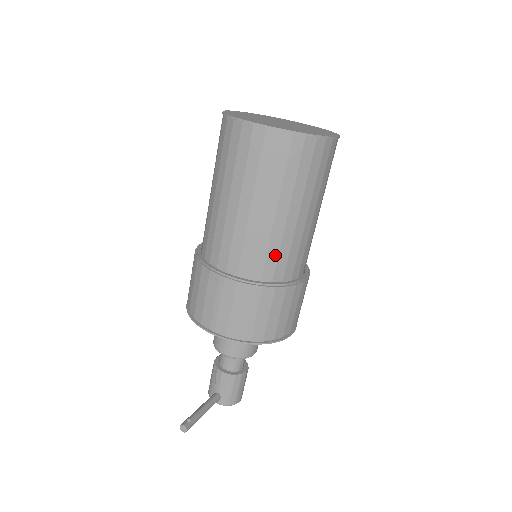
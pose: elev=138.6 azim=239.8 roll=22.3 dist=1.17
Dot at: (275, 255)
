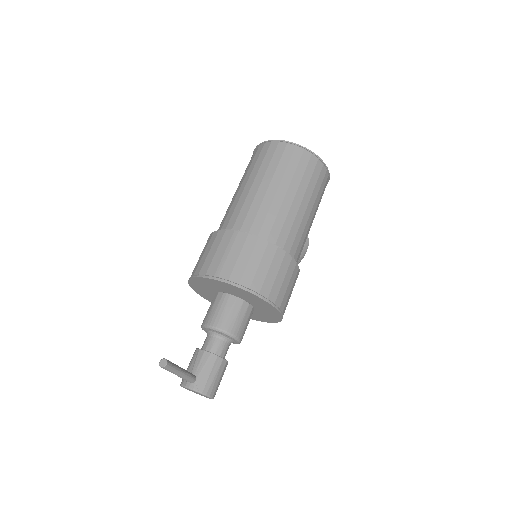
Dot at: (280, 225)
